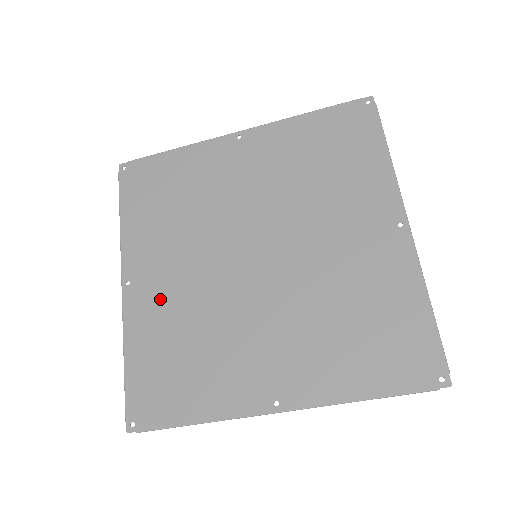
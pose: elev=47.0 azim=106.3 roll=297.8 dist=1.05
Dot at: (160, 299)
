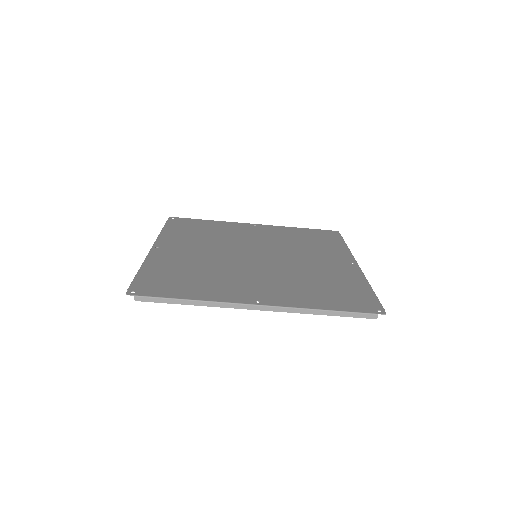
Dot at: (180, 256)
